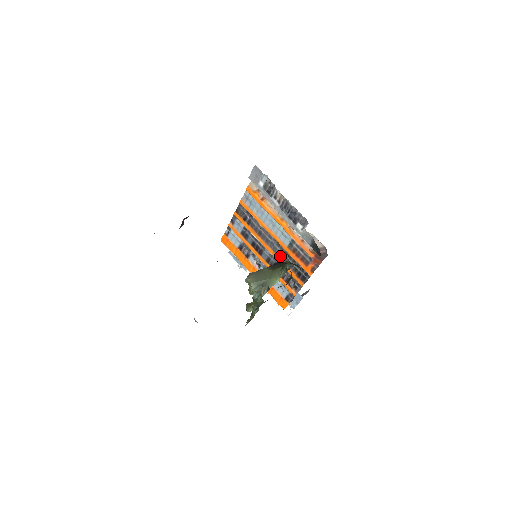
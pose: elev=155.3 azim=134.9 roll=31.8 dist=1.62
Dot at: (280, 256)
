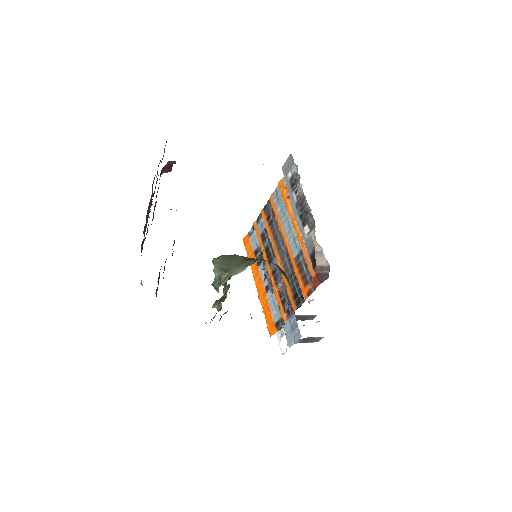
Dot at: (285, 269)
